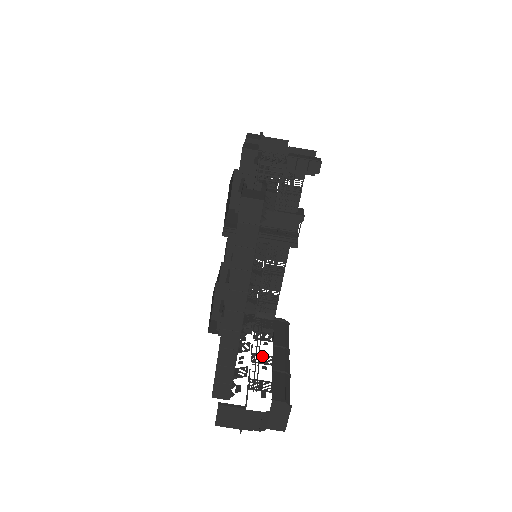
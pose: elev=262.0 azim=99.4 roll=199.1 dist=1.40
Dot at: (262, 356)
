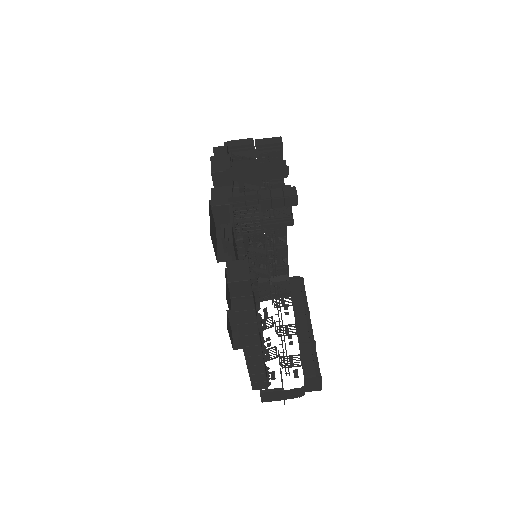
Dot at: (286, 327)
